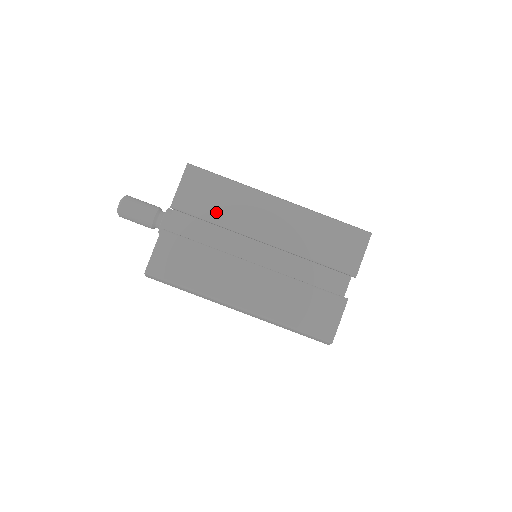
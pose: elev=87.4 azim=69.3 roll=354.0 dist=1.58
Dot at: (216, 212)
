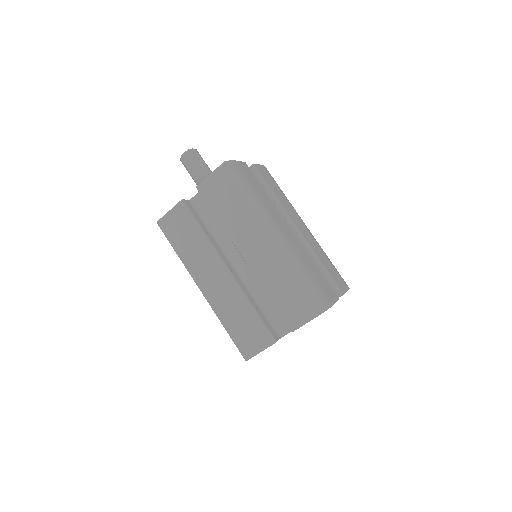
Dot at: (223, 212)
